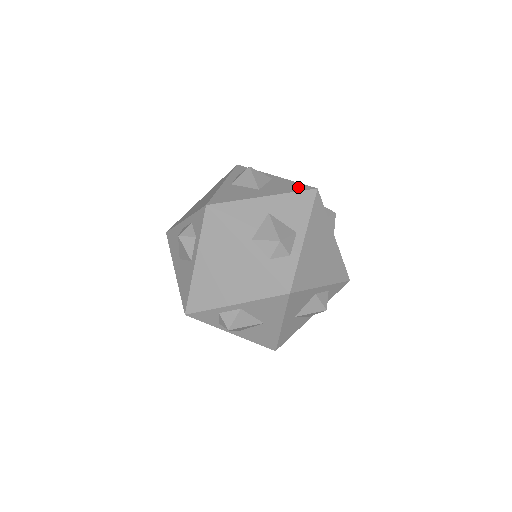
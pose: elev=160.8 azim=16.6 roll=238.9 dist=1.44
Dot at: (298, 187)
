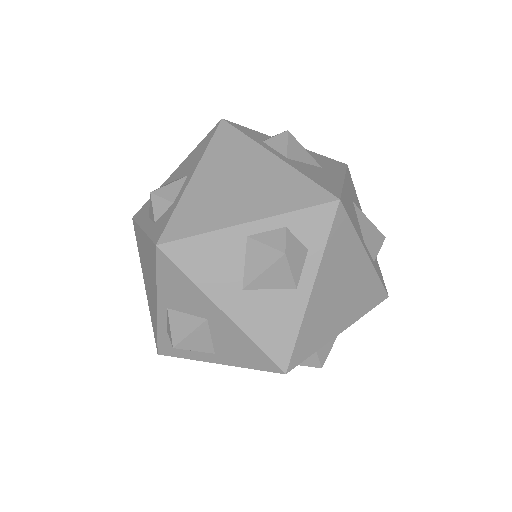
Dot at: (336, 163)
